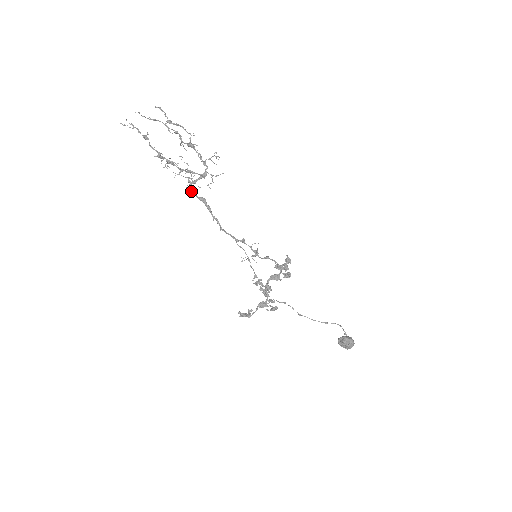
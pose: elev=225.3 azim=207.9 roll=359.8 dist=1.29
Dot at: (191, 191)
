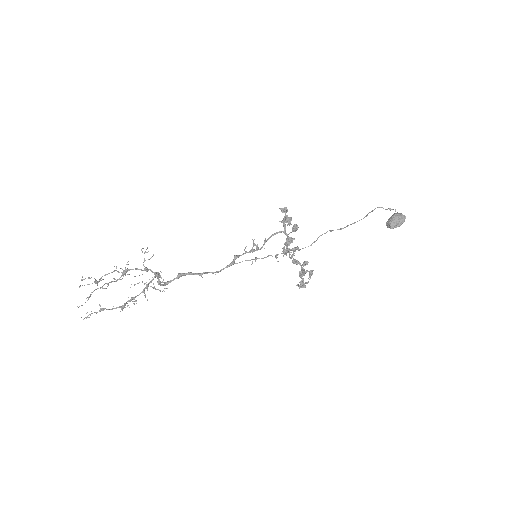
Dot at: (167, 284)
